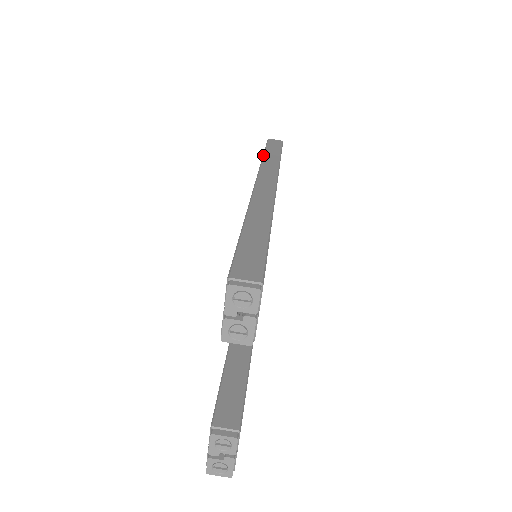
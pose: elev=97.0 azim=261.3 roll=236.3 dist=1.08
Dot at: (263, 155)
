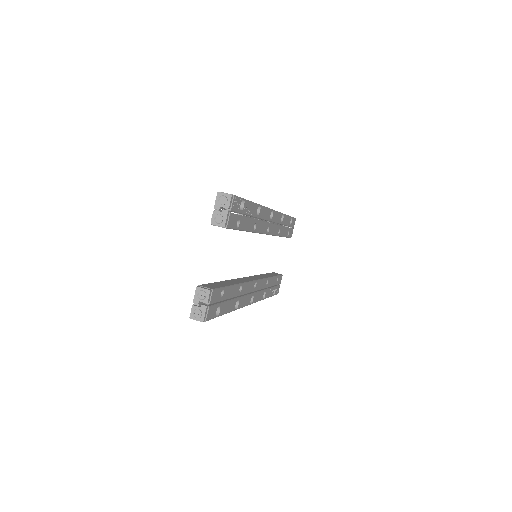
Dot at: occluded
